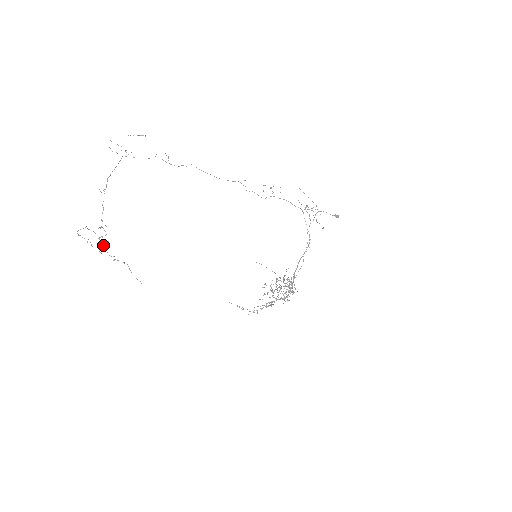
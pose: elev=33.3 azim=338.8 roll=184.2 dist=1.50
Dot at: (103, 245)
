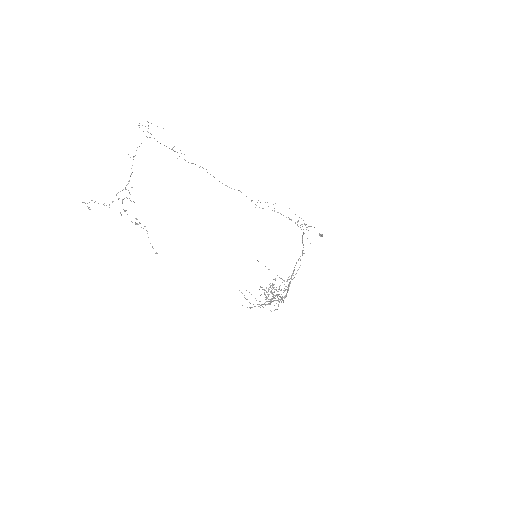
Dot at: occluded
